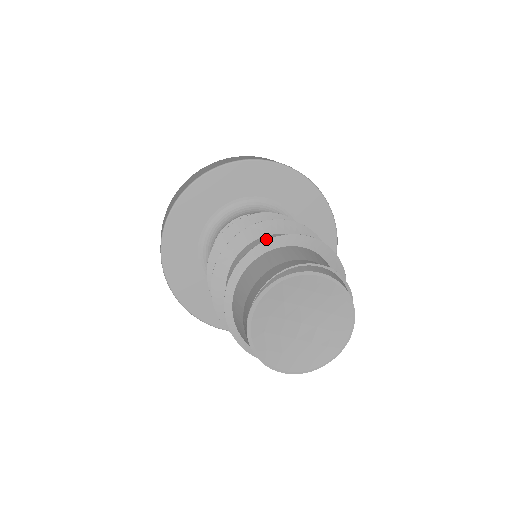
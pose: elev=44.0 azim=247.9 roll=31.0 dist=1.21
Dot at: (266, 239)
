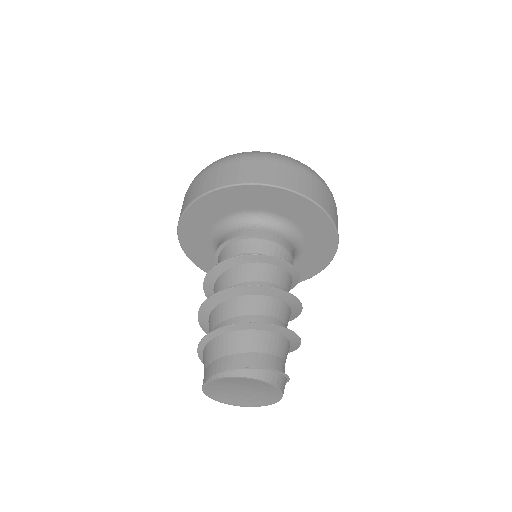
Dot at: (242, 301)
